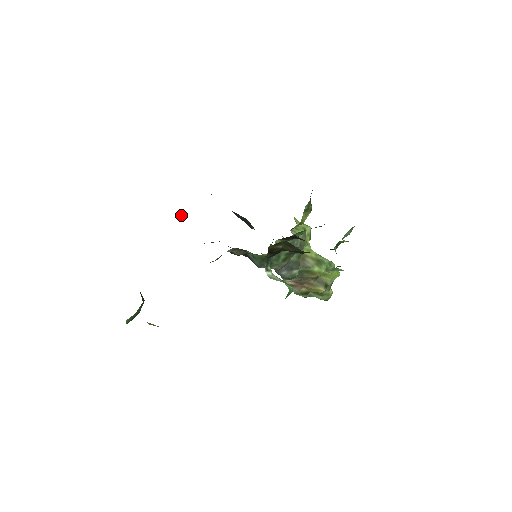
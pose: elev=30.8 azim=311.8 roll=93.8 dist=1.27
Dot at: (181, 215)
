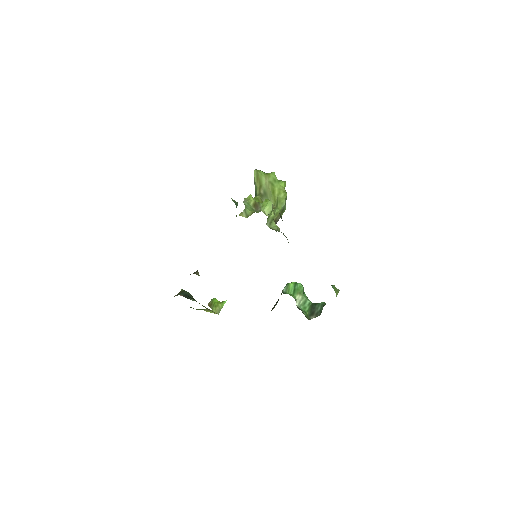
Dot at: occluded
